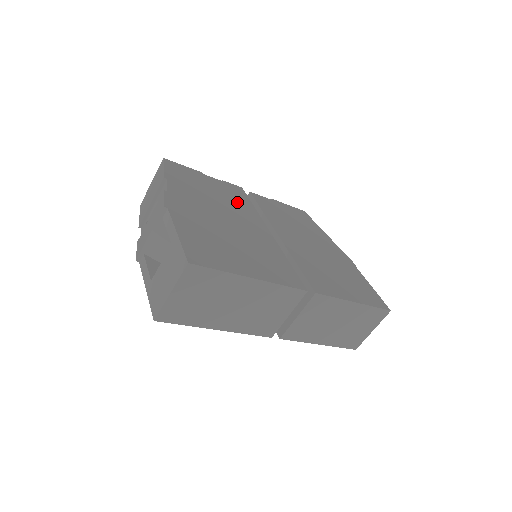
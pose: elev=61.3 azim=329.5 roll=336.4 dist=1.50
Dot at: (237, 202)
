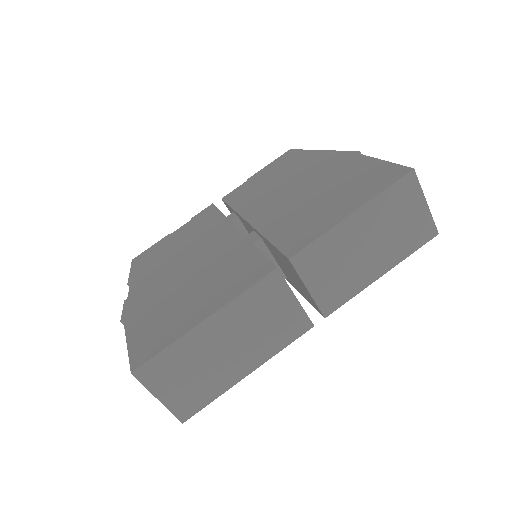
Dot at: (203, 230)
